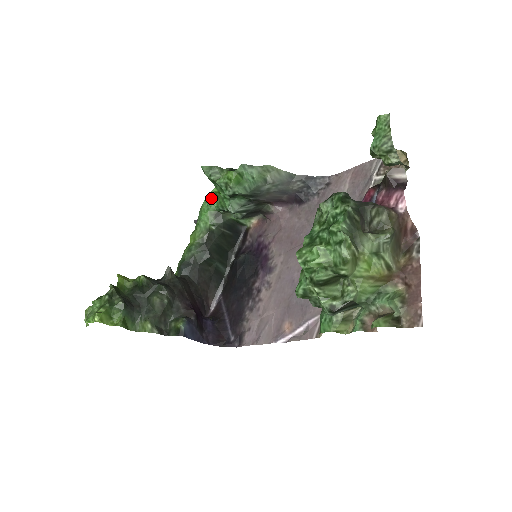
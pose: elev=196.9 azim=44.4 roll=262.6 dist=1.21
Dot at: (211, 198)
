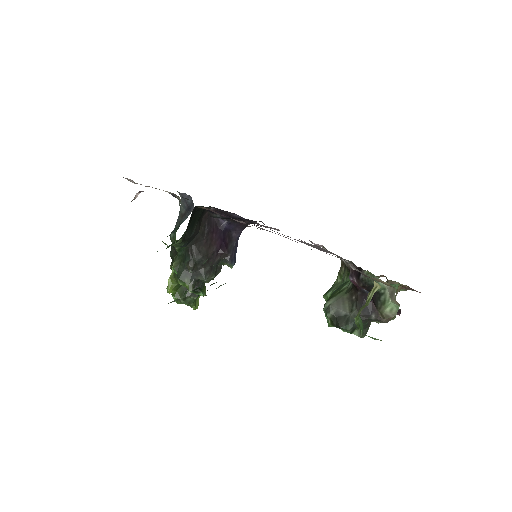
Dot at: occluded
